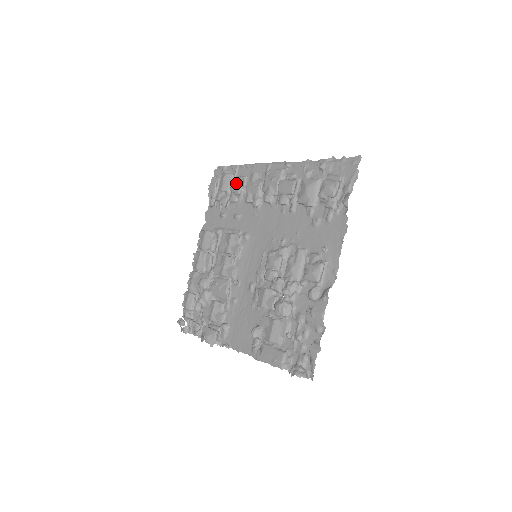
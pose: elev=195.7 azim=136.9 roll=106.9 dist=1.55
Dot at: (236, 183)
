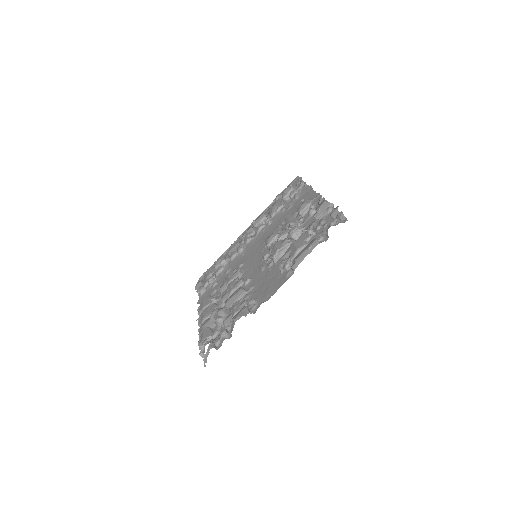
Dot at: (219, 259)
